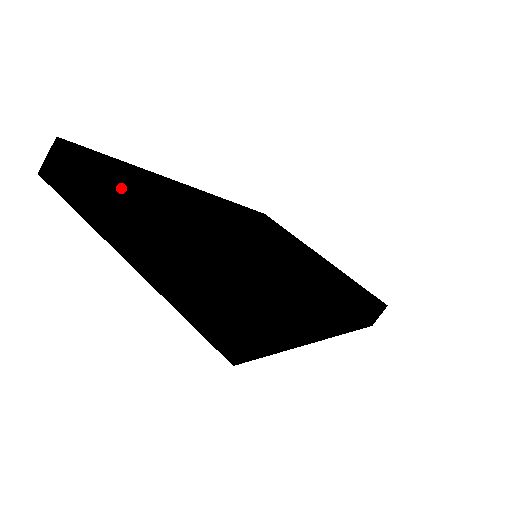
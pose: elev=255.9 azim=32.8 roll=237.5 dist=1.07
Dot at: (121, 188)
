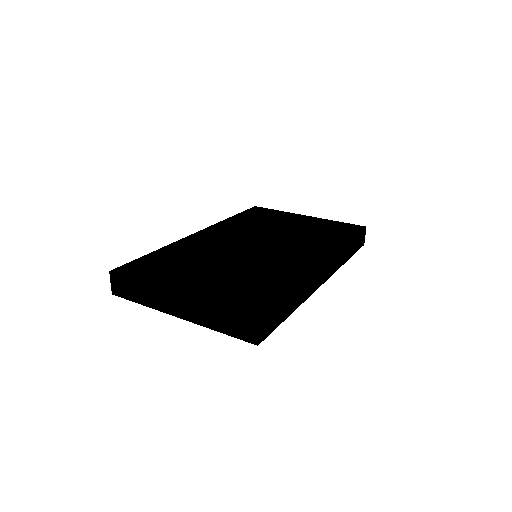
Dot at: (157, 282)
